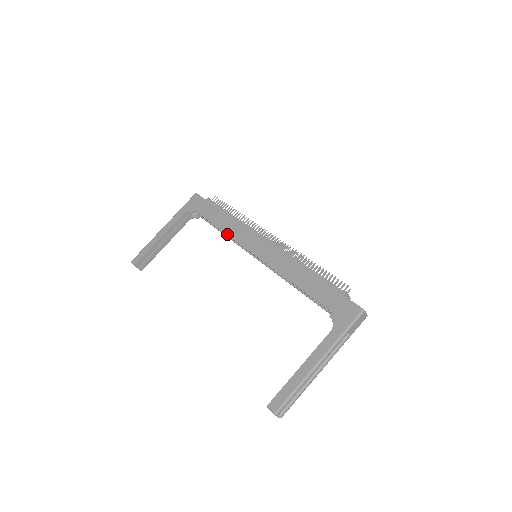
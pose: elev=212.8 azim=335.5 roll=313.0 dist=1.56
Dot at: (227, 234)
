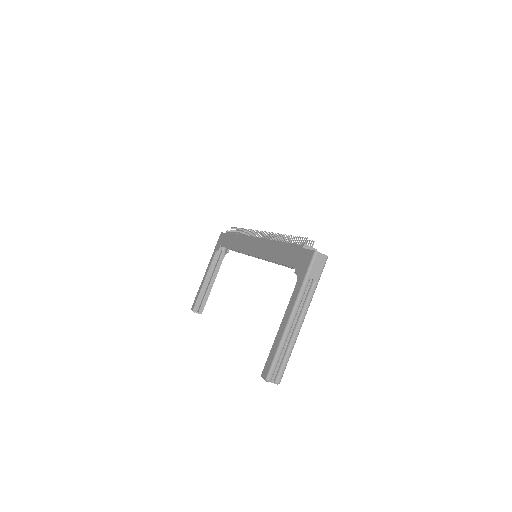
Dot at: (236, 250)
